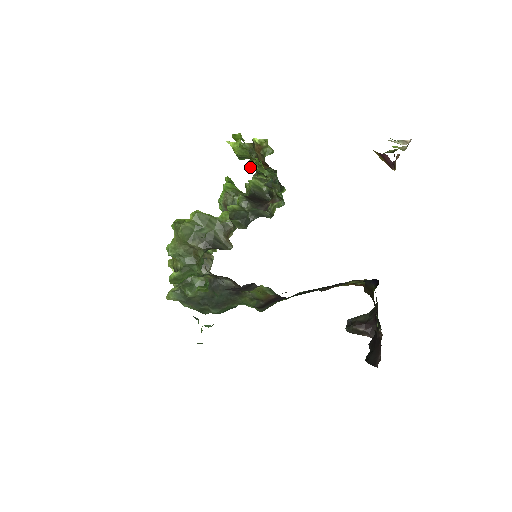
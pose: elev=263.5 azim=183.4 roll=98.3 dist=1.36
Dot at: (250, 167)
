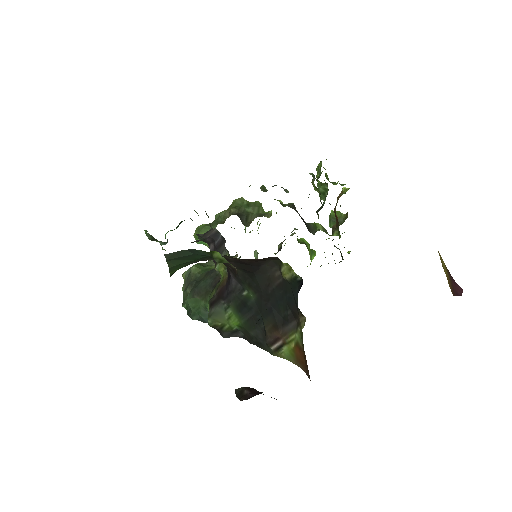
Dot at: (317, 186)
